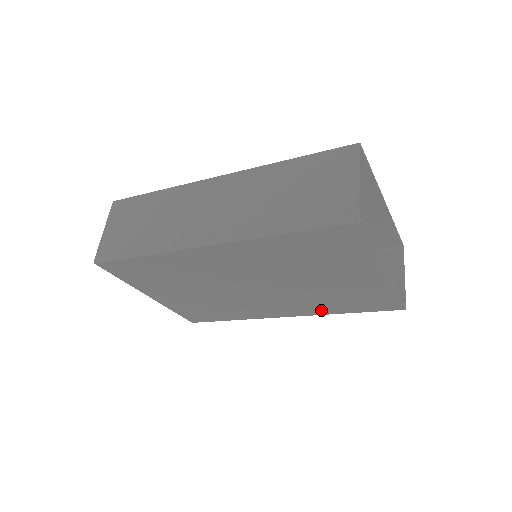
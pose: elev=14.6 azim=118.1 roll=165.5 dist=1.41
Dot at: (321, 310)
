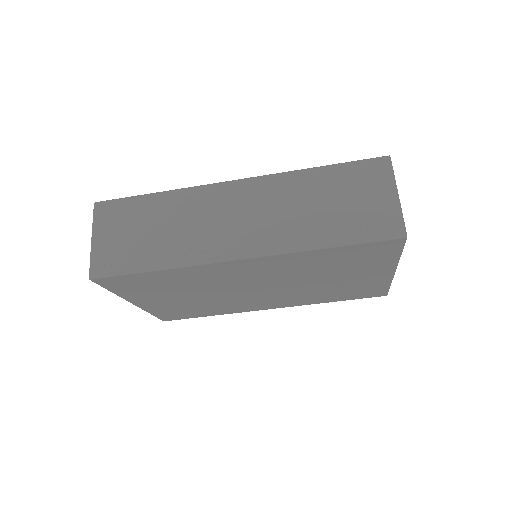
Dot at: (310, 301)
